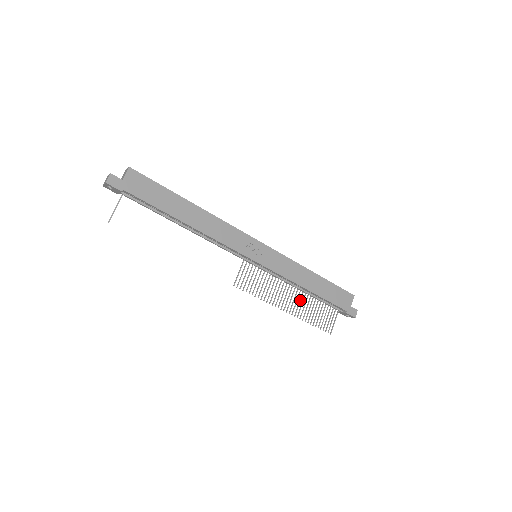
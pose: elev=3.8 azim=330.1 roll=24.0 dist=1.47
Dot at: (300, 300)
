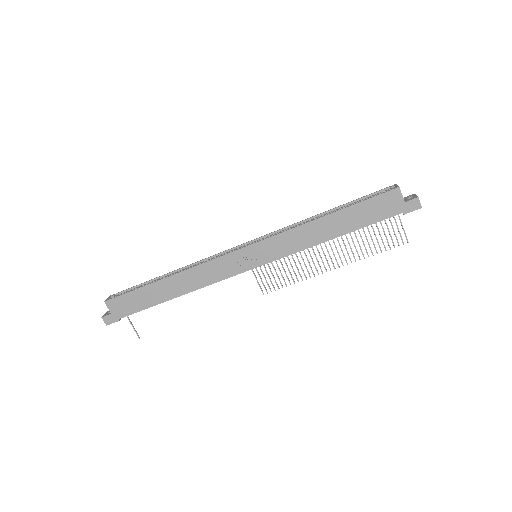
Dot at: occluded
